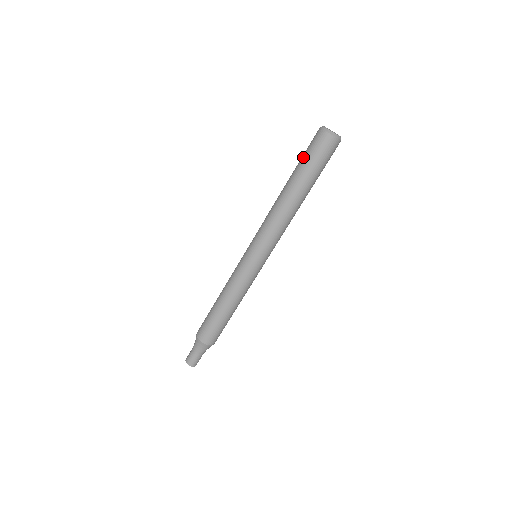
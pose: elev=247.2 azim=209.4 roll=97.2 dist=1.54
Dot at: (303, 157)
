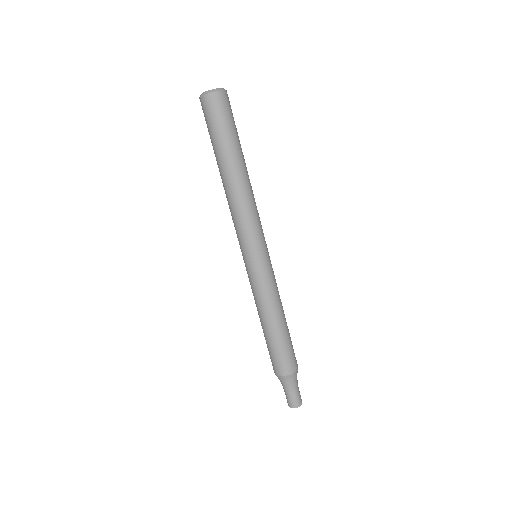
Dot at: occluded
